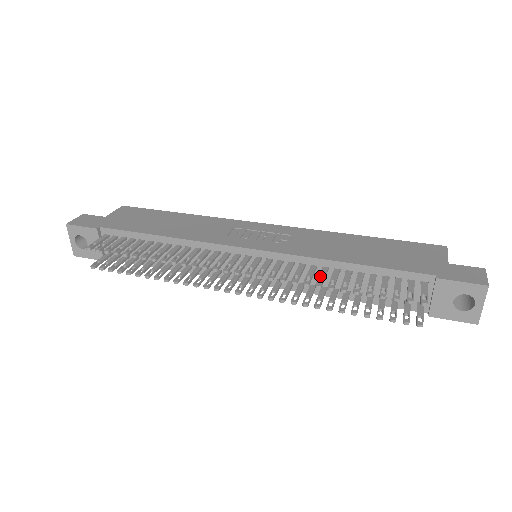
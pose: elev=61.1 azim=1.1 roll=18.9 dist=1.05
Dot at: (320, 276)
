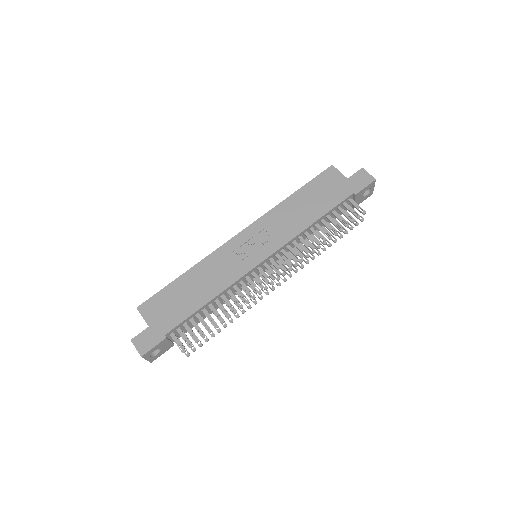
Dot at: (312, 241)
